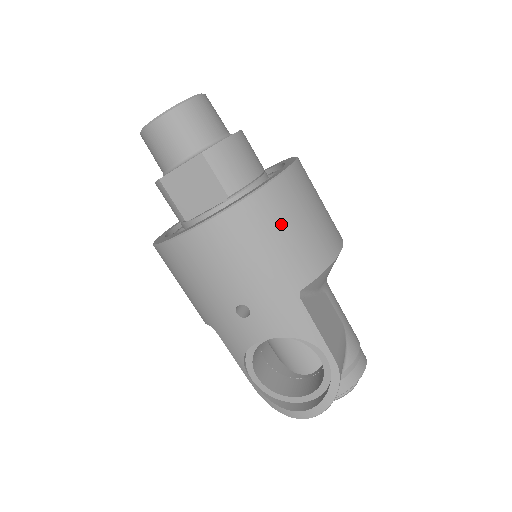
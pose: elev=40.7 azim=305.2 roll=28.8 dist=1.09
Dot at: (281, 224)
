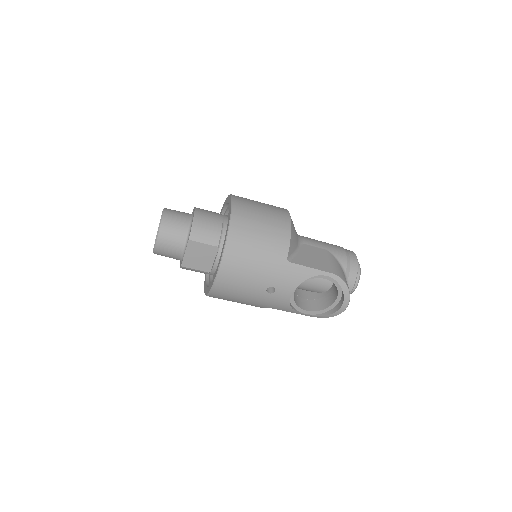
Dot at: (251, 239)
